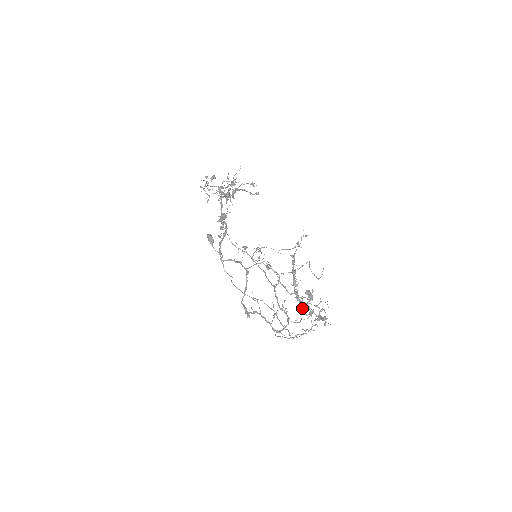
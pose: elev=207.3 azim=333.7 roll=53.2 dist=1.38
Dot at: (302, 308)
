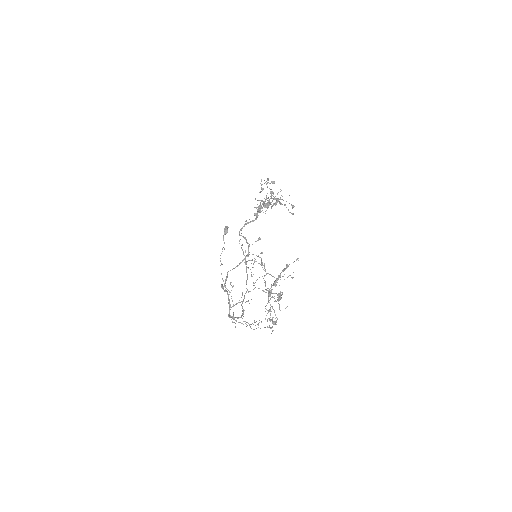
Dot at: (267, 303)
